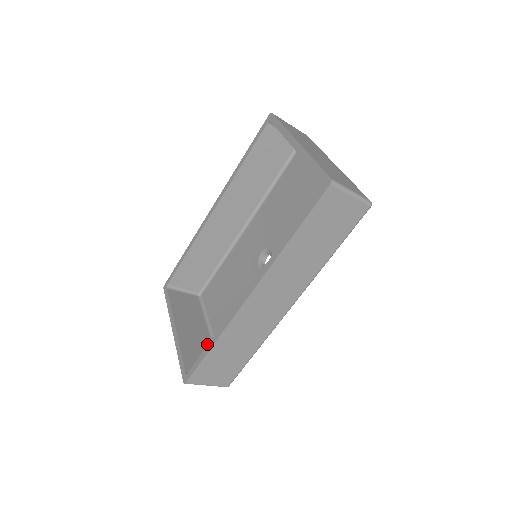
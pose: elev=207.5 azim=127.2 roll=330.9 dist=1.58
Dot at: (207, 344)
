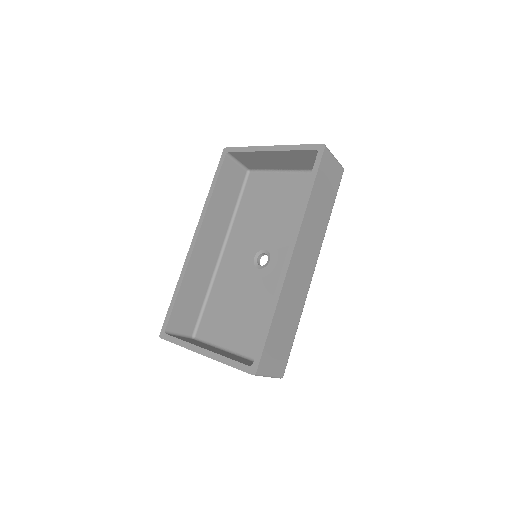
Dot at: (238, 357)
